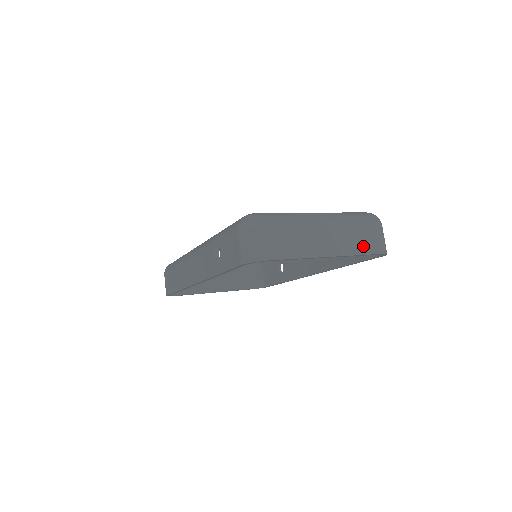
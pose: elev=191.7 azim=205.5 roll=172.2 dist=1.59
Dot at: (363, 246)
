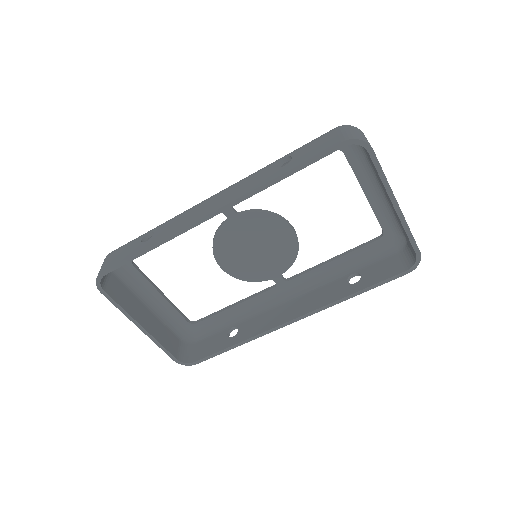
Dot at: occluded
